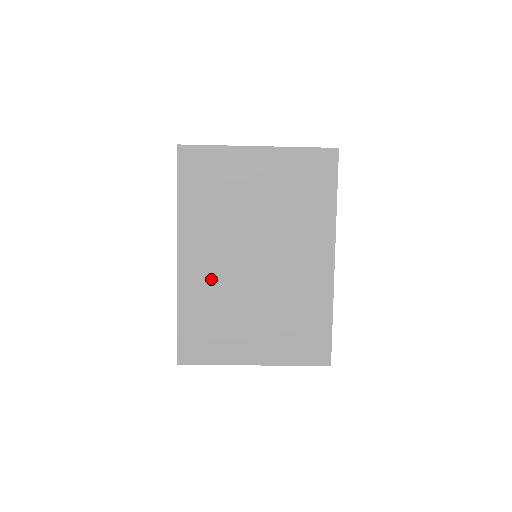
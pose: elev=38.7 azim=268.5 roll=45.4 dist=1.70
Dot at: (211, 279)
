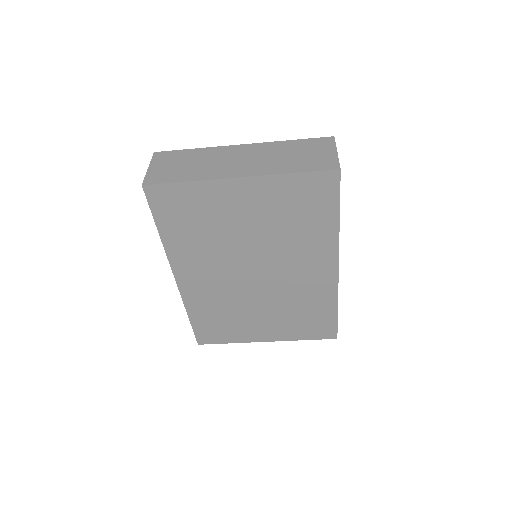
Dot at: (213, 292)
